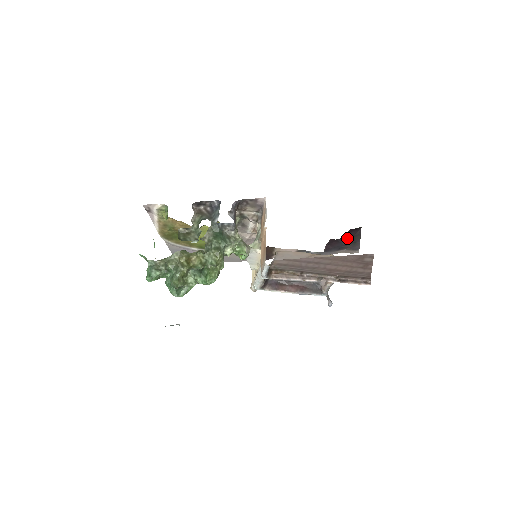
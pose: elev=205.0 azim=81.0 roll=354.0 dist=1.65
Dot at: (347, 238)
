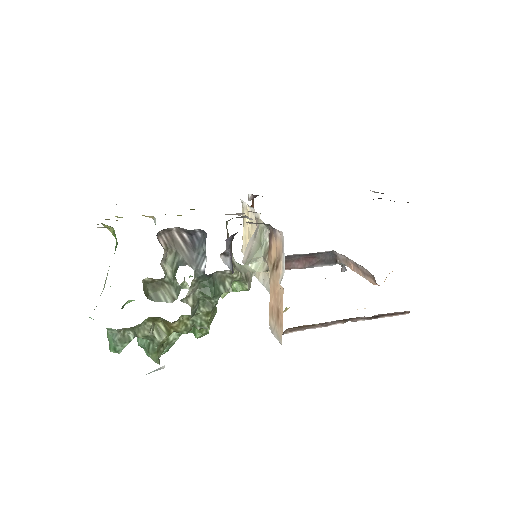
Dot at: occluded
